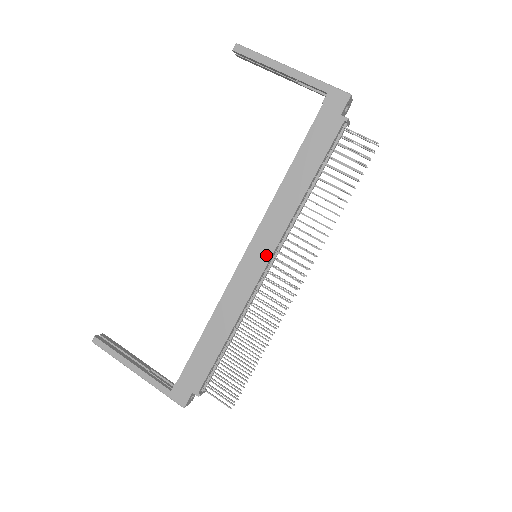
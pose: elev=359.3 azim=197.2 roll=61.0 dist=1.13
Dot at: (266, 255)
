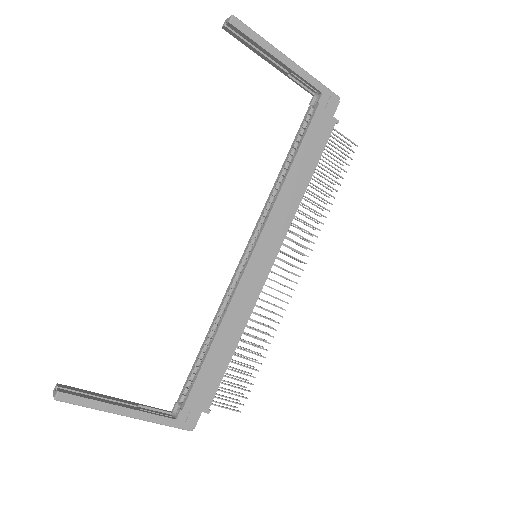
Dot at: (272, 255)
